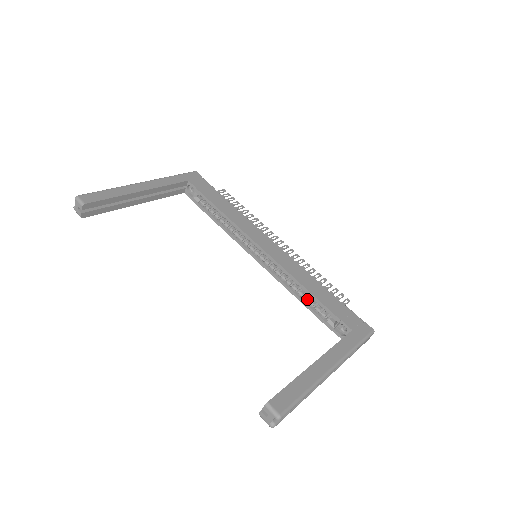
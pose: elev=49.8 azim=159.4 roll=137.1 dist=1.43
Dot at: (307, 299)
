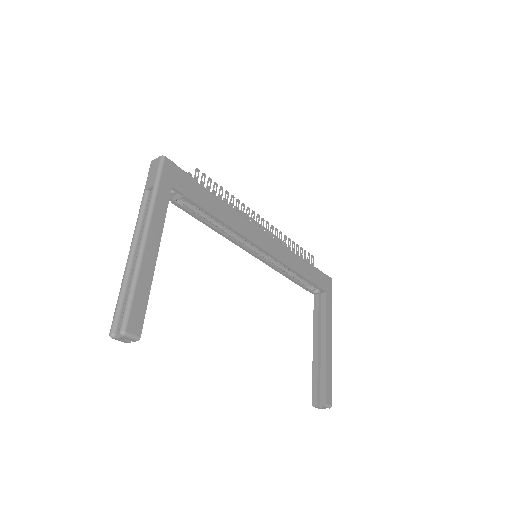
Dot at: (293, 276)
